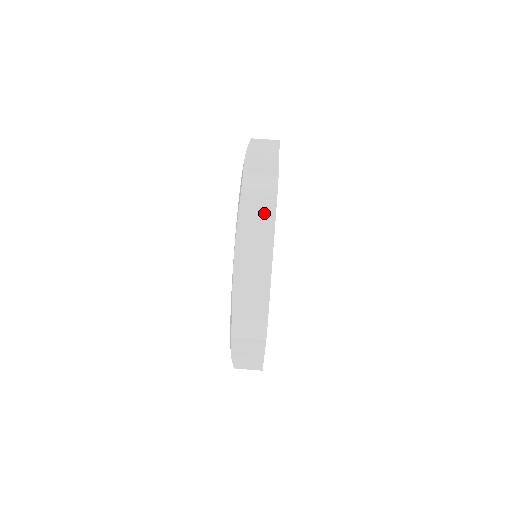
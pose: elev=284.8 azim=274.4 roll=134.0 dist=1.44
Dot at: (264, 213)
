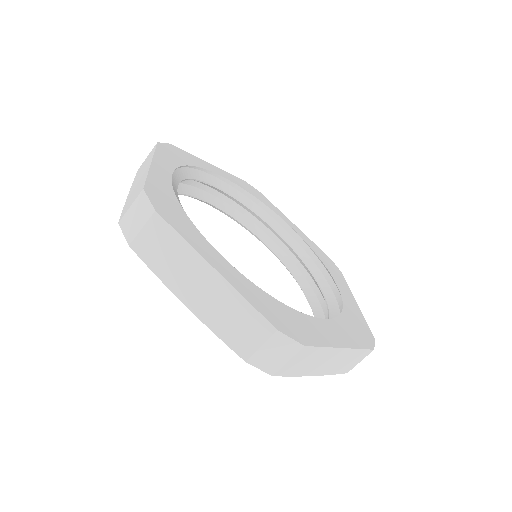
Dot at: (306, 356)
